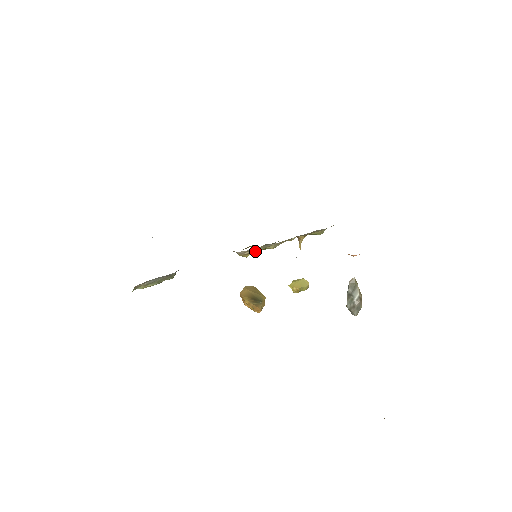
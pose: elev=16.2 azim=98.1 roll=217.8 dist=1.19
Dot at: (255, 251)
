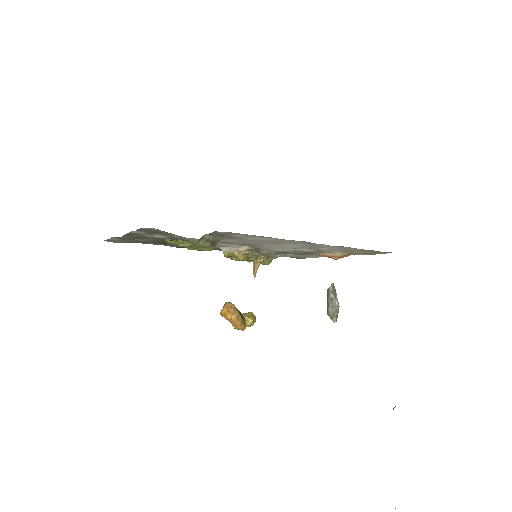
Dot at: (248, 255)
